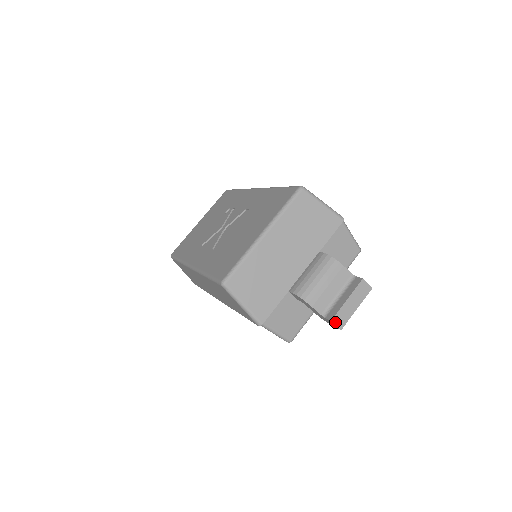
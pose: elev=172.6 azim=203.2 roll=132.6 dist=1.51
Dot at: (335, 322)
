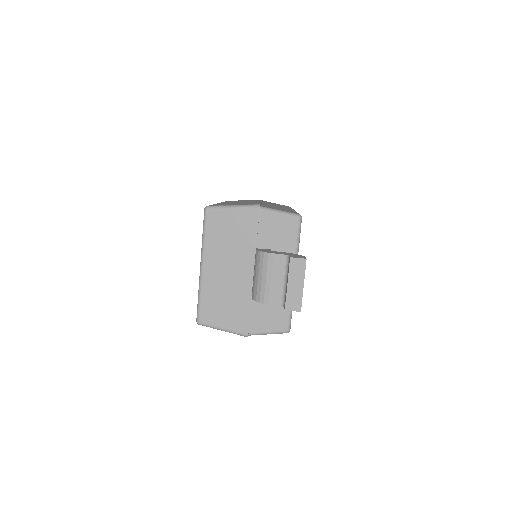
Dot at: (289, 309)
